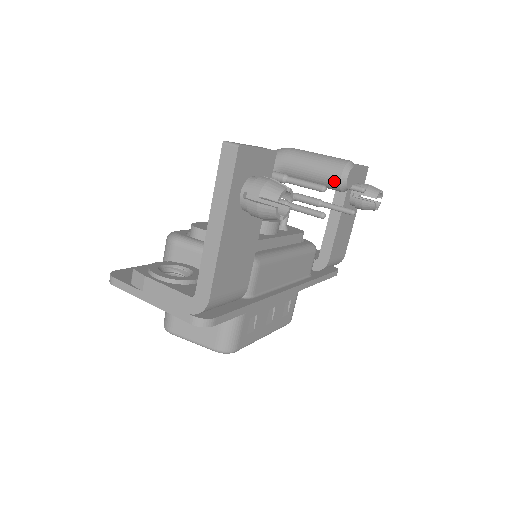
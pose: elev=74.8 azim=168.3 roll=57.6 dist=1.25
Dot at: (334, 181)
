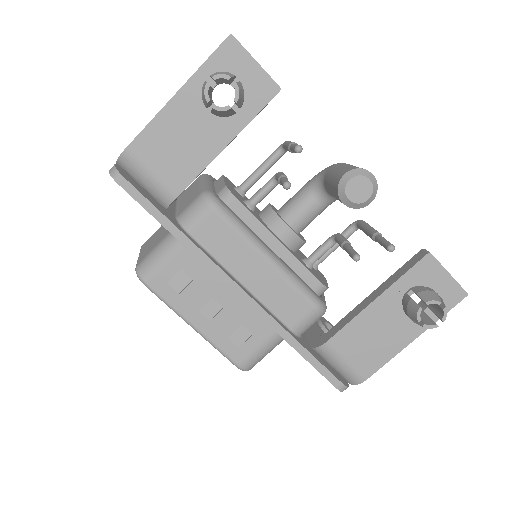
Dot at: (338, 180)
